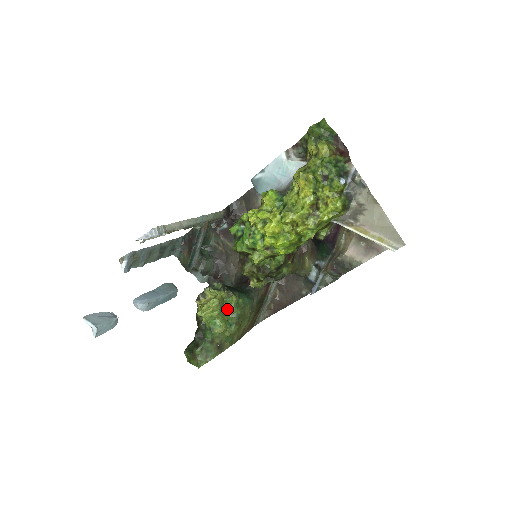
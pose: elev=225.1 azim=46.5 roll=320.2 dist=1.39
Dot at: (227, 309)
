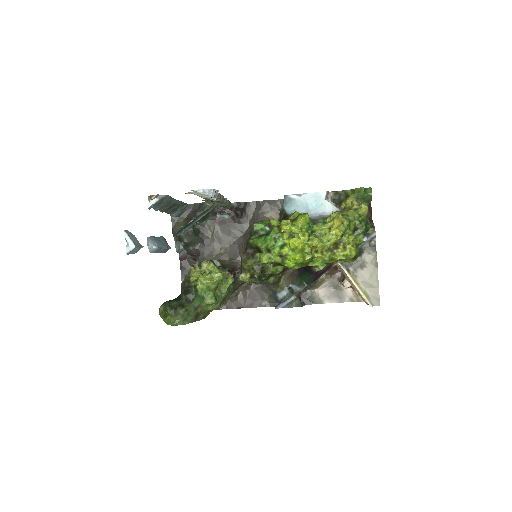
Dot at: (219, 287)
